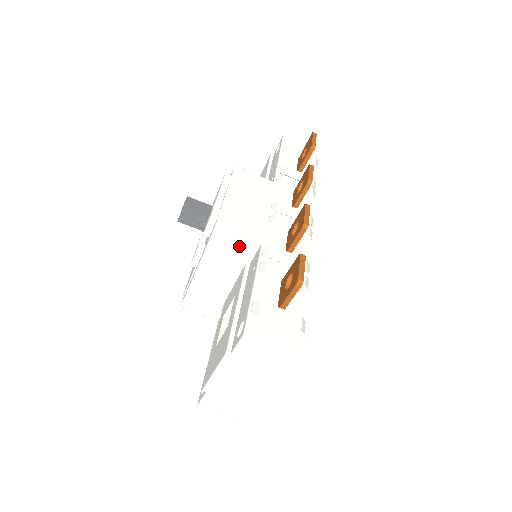
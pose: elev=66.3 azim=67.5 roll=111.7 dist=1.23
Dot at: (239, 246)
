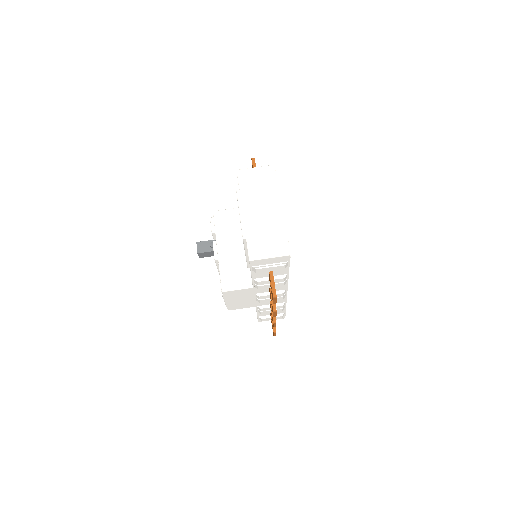
Dot at: (232, 216)
